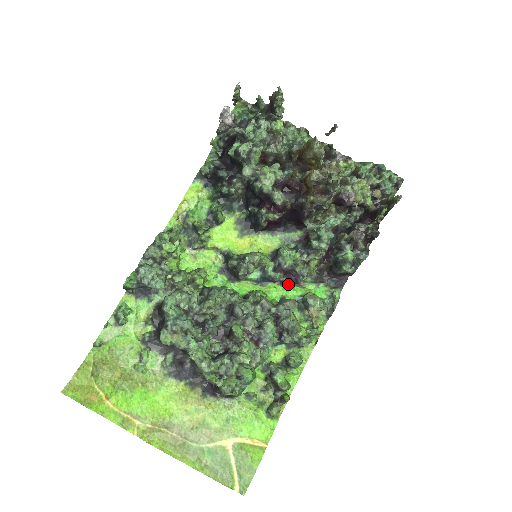
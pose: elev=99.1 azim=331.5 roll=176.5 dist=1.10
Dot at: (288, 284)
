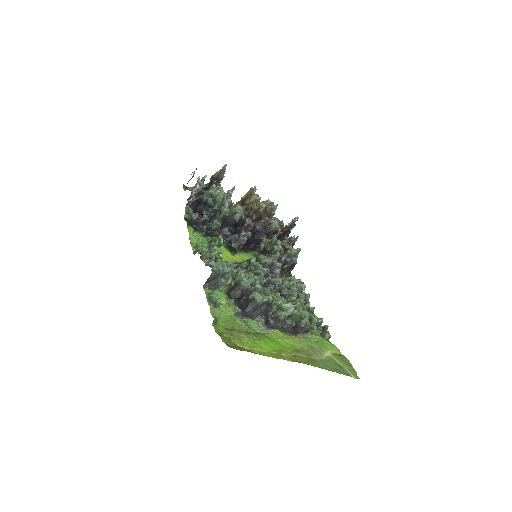
Dot at: (273, 276)
